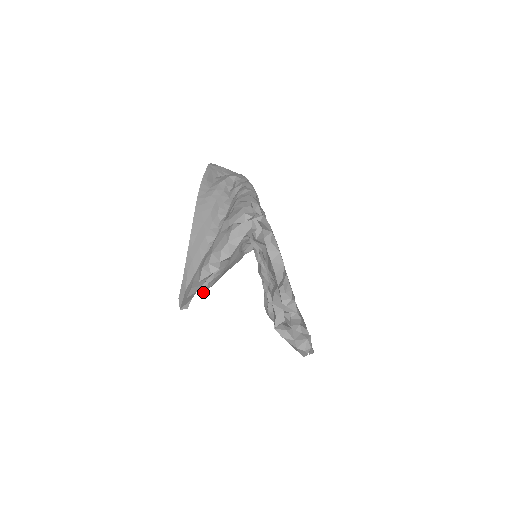
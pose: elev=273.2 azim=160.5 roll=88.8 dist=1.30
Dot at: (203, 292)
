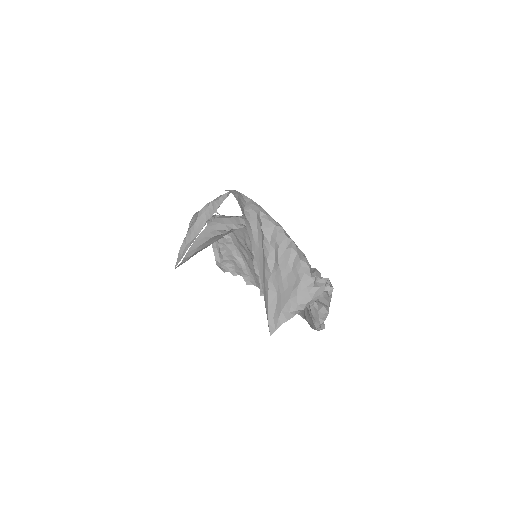
Dot at: (179, 265)
